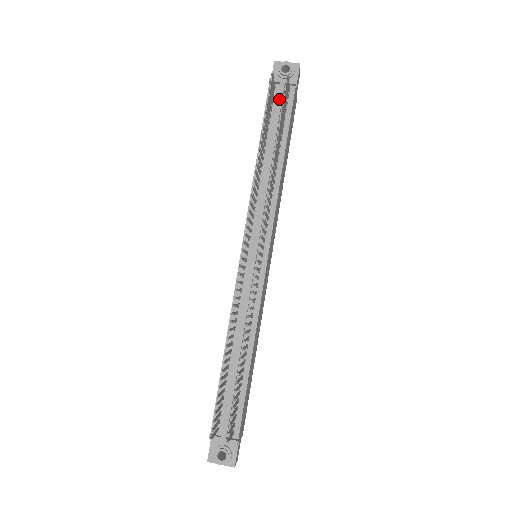
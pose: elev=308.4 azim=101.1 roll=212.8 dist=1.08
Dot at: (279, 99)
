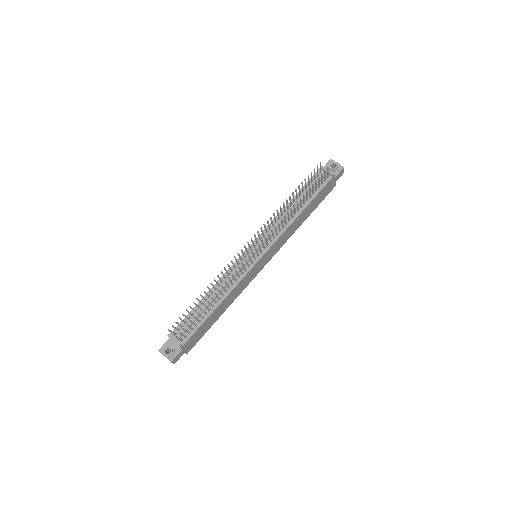
Dot at: occluded
